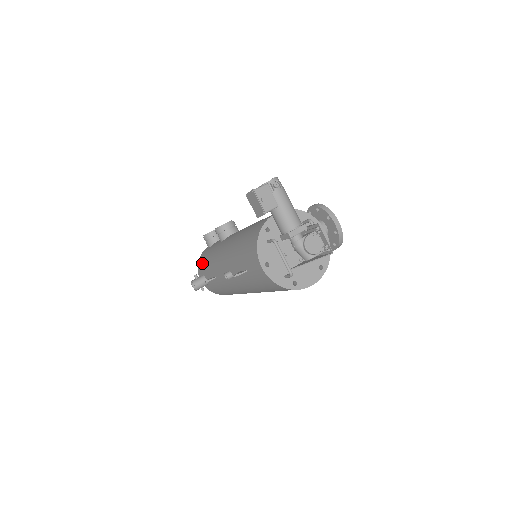
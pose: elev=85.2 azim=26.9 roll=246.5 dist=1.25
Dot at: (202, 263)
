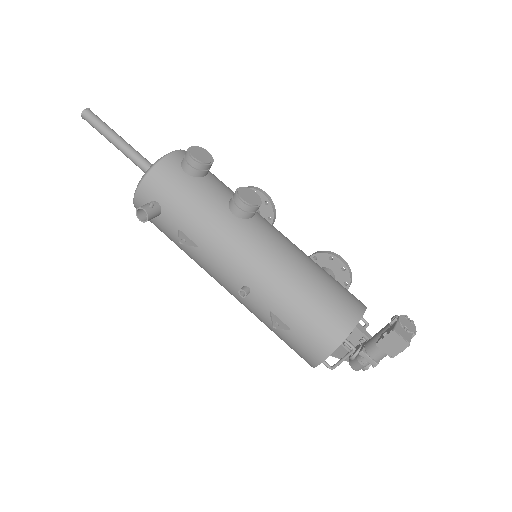
Dot at: (169, 191)
